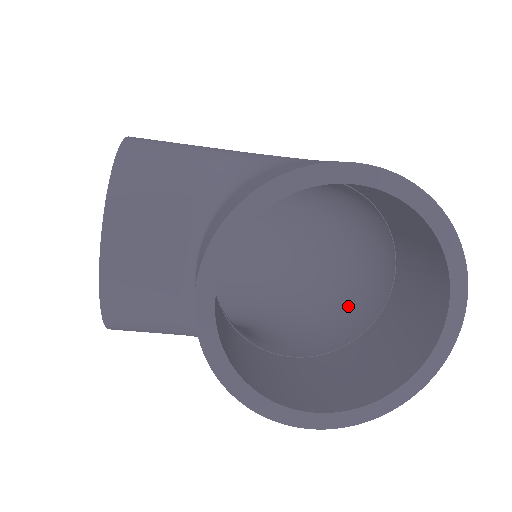
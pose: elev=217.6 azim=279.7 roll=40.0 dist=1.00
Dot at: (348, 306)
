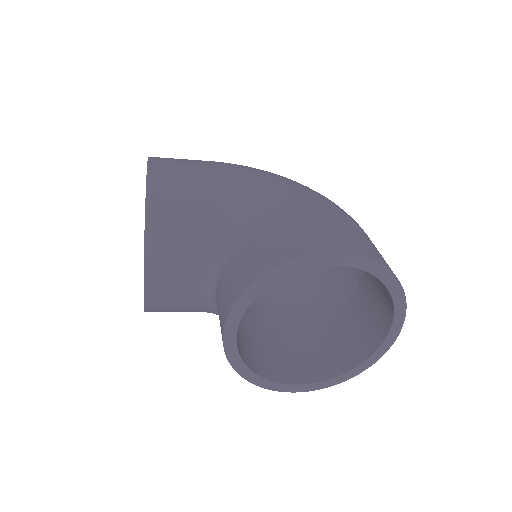
Dot at: (324, 283)
